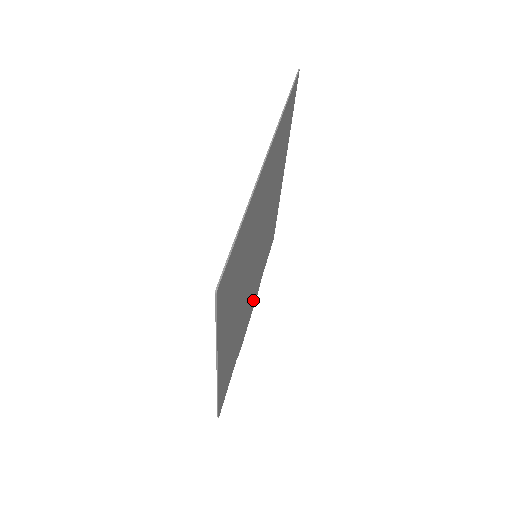
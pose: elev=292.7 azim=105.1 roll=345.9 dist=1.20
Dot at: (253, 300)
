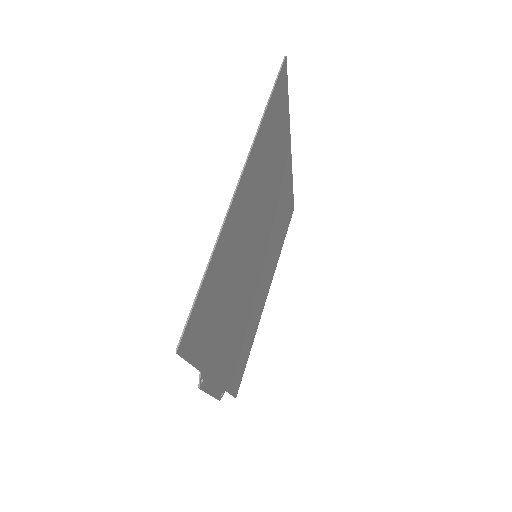
Dot at: (223, 365)
